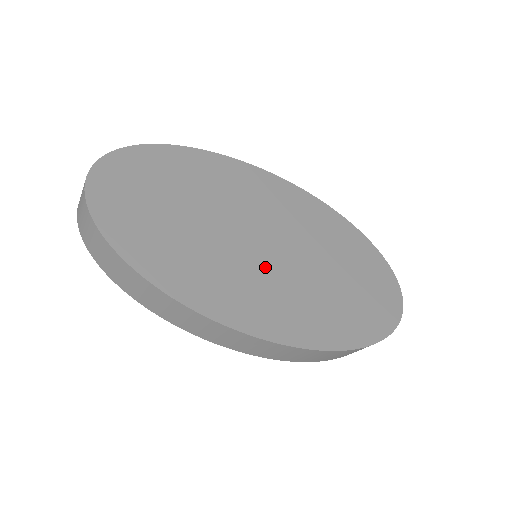
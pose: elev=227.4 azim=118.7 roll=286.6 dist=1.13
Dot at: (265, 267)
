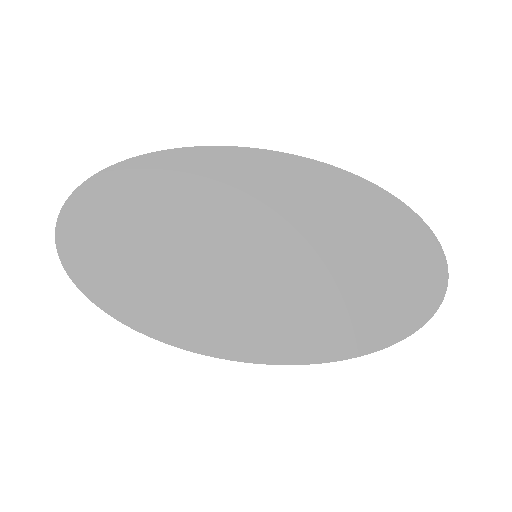
Dot at: (257, 280)
